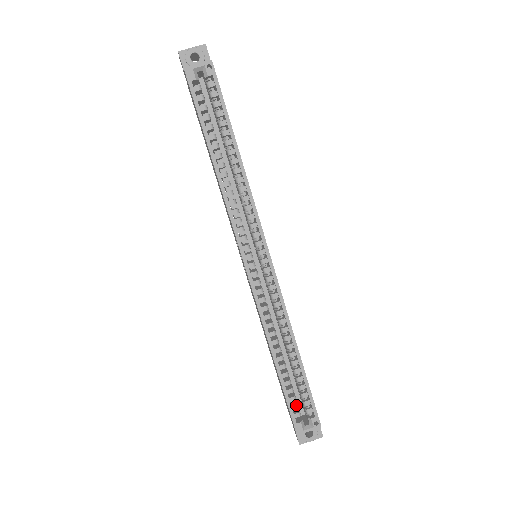
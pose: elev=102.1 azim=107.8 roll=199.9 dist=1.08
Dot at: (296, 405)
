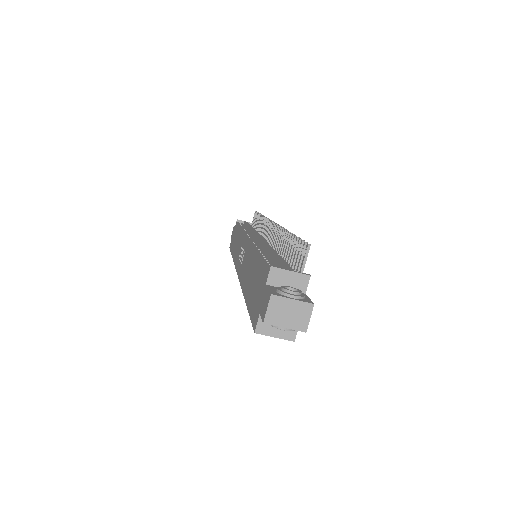
Dot at: occluded
